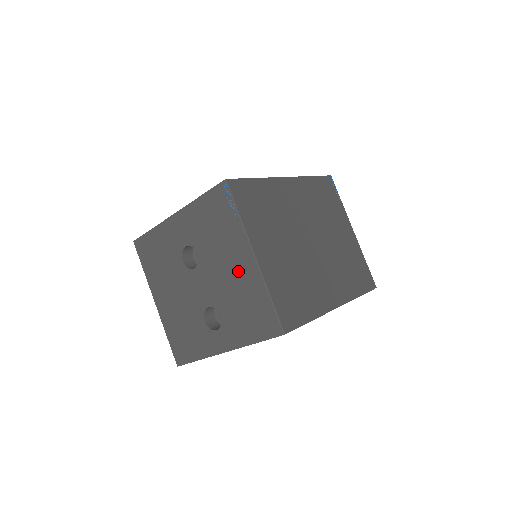
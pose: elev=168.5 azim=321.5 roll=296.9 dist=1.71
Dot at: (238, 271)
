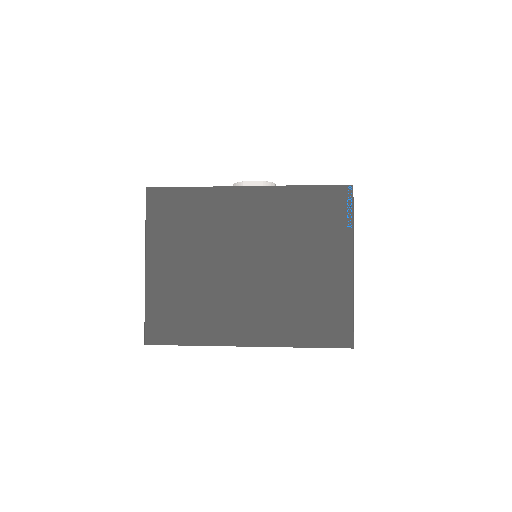
Dot at: occluded
